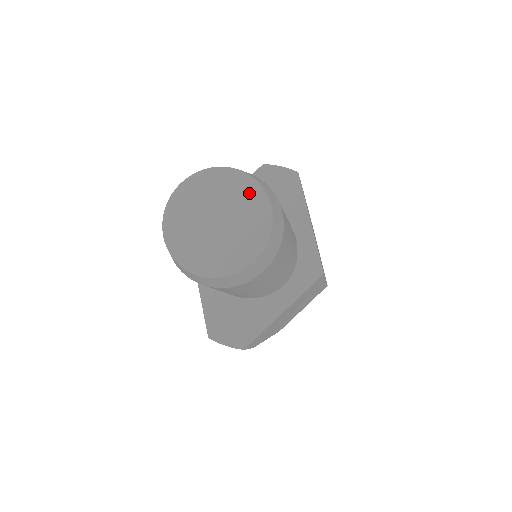
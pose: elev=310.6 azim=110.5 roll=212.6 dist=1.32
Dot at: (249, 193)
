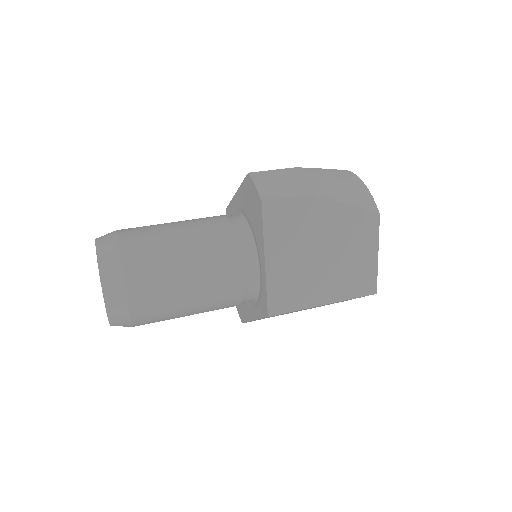
Dot at: occluded
